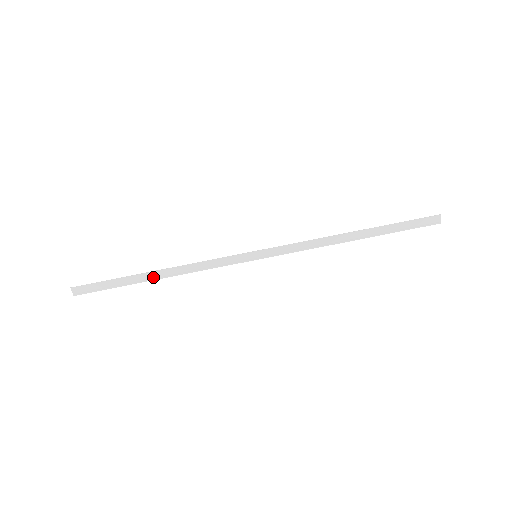
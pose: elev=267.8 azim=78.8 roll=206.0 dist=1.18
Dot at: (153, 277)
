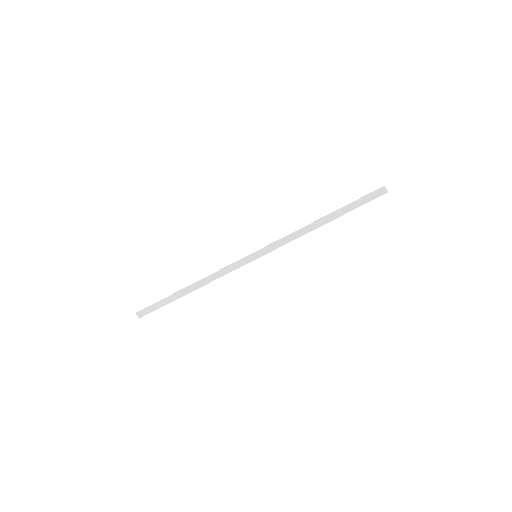
Dot at: (188, 291)
